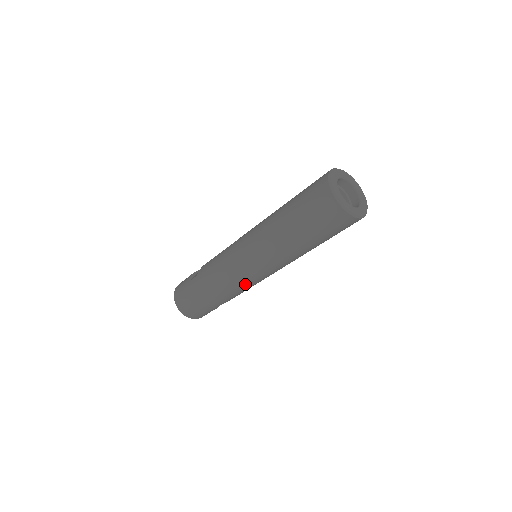
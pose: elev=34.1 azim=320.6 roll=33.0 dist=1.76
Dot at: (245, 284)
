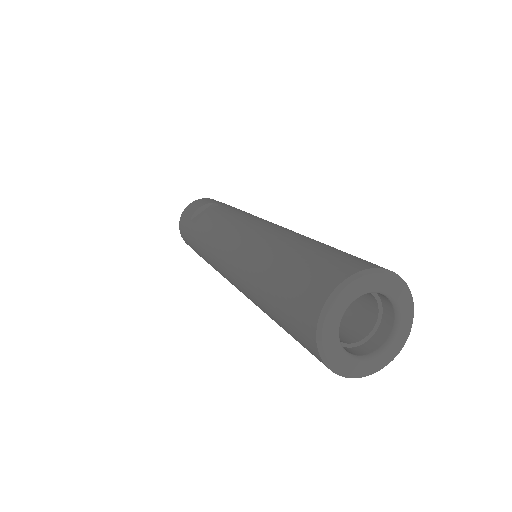
Dot at: occluded
